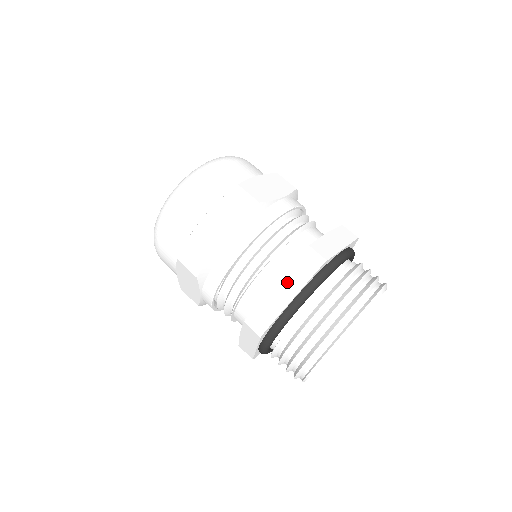
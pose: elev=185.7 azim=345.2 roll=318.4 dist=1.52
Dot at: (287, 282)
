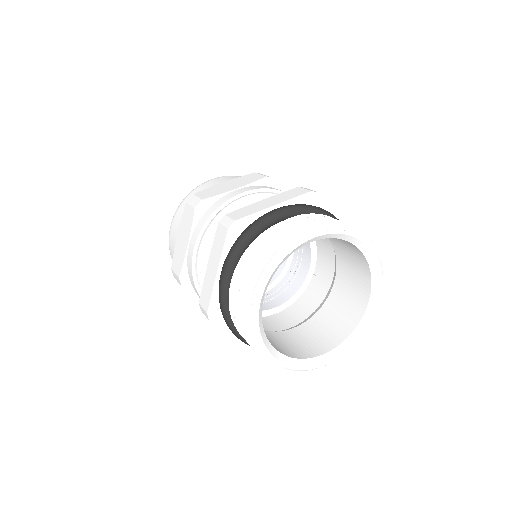
Dot at: (213, 257)
